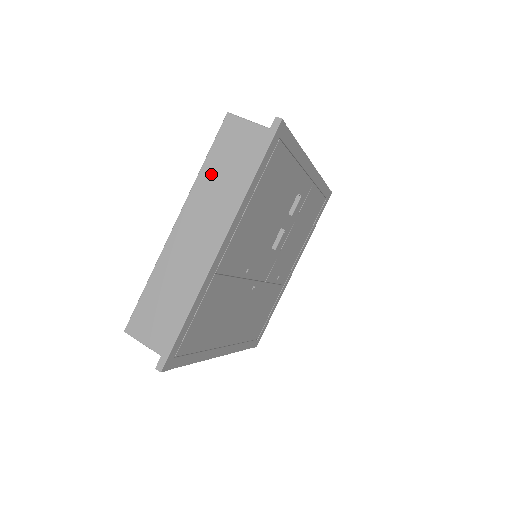
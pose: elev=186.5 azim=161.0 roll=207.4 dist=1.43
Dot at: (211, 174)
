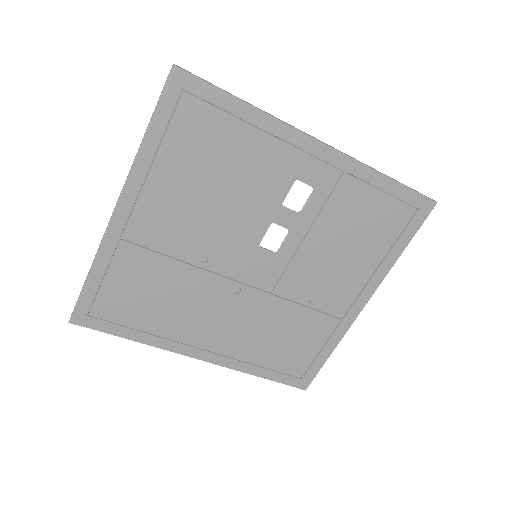
Dot at: occluded
